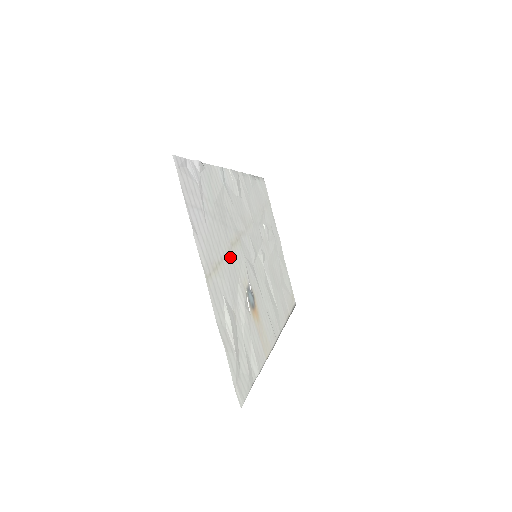
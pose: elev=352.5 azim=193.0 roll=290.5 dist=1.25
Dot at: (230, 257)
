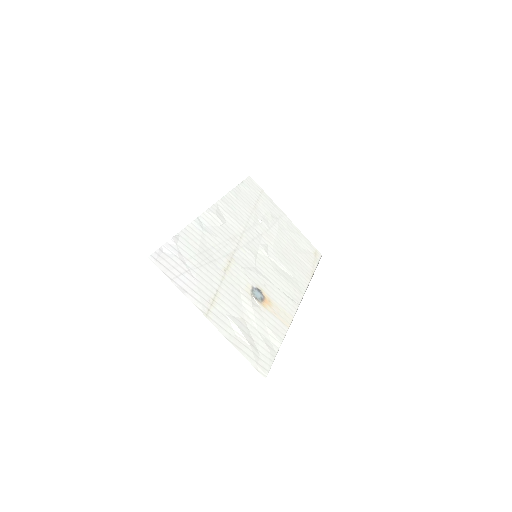
Dot at: (226, 282)
